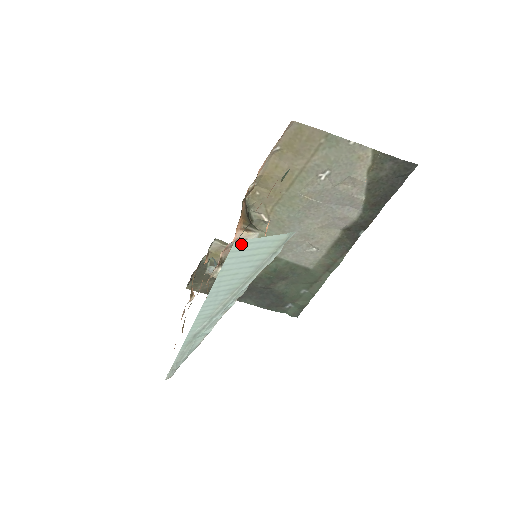
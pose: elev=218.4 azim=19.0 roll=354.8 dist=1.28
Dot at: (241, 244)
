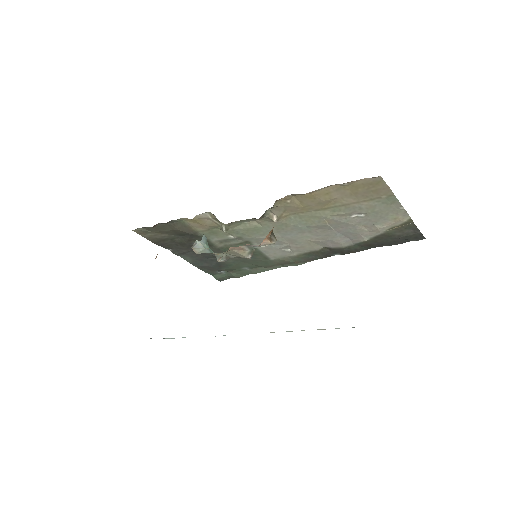
Dot at: occluded
